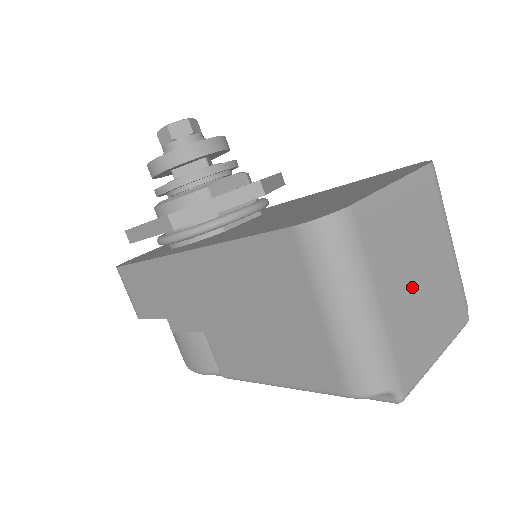
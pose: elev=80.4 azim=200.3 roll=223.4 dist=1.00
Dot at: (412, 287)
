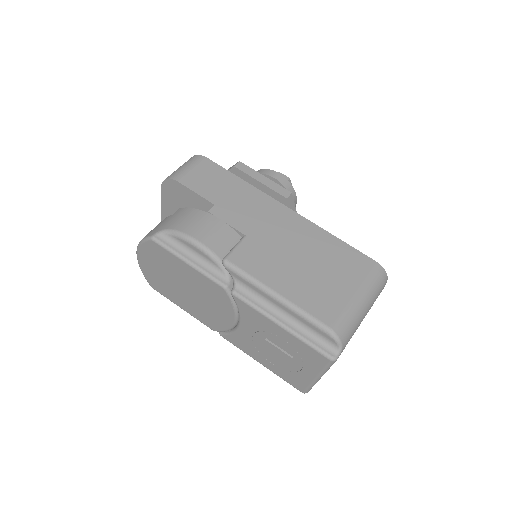
Dot at: occluded
